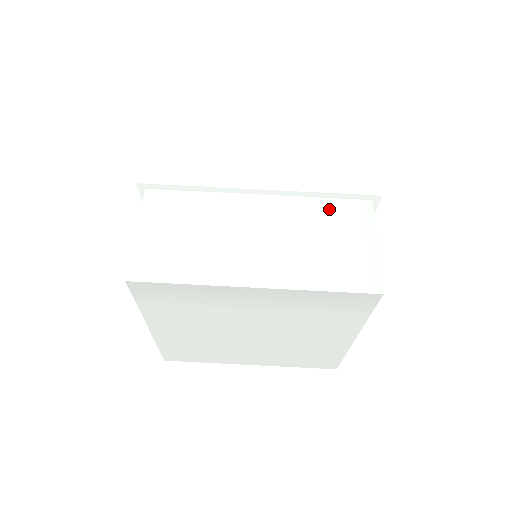
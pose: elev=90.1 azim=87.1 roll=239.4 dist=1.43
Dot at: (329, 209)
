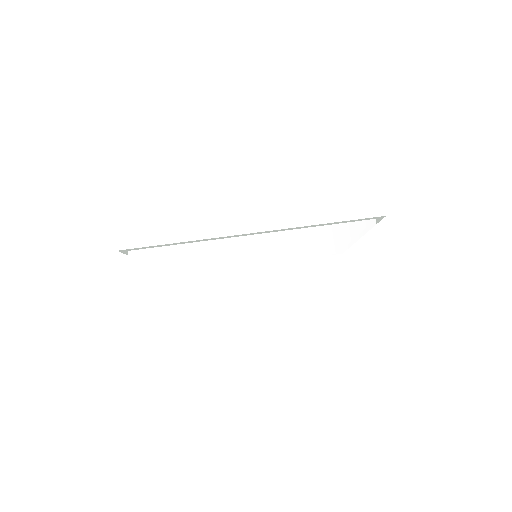
Dot at: (329, 240)
